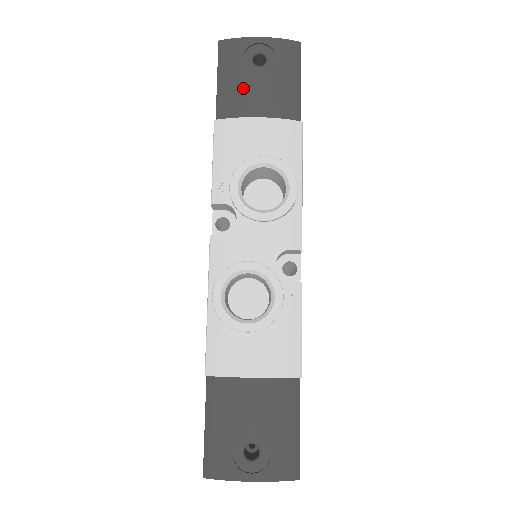
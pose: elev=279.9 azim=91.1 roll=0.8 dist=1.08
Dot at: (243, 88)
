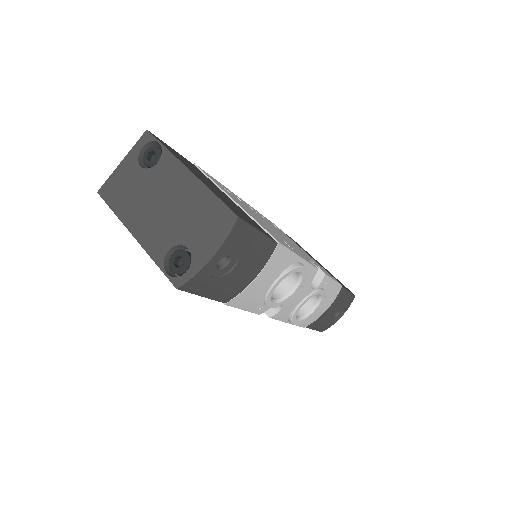
Dot at: (230, 283)
